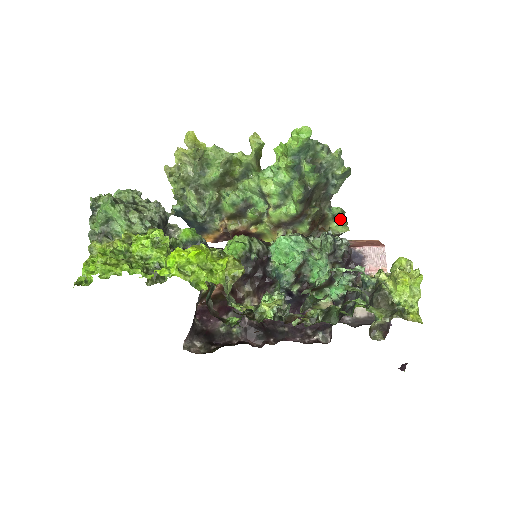
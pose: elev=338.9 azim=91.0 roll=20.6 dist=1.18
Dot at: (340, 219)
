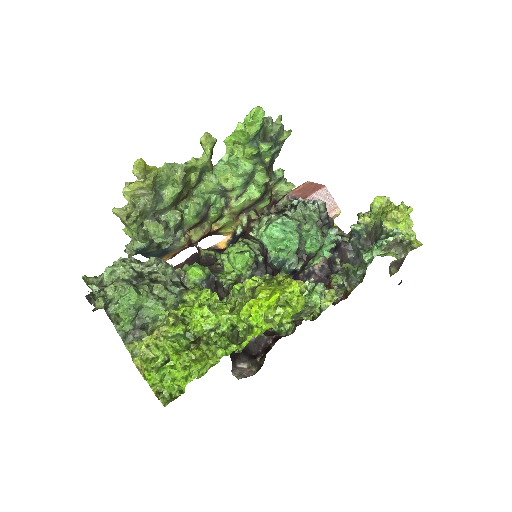
Dot at: (283, 179)
